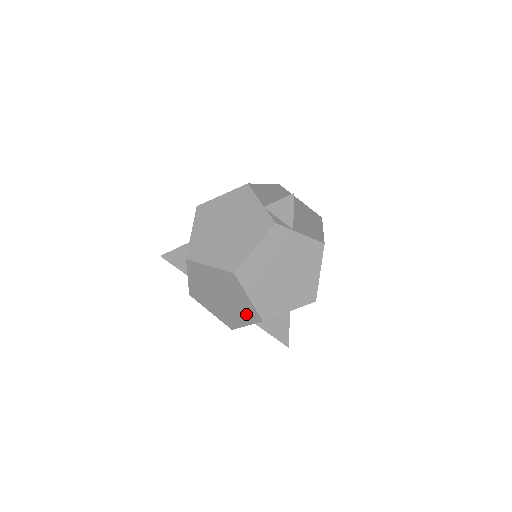
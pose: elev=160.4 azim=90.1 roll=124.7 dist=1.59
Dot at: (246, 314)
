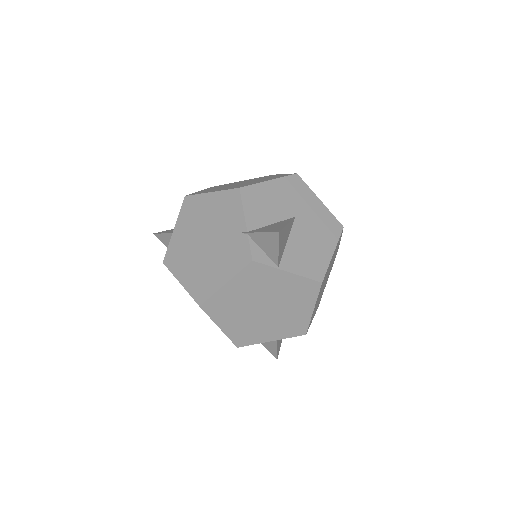
Dot at: occluded
